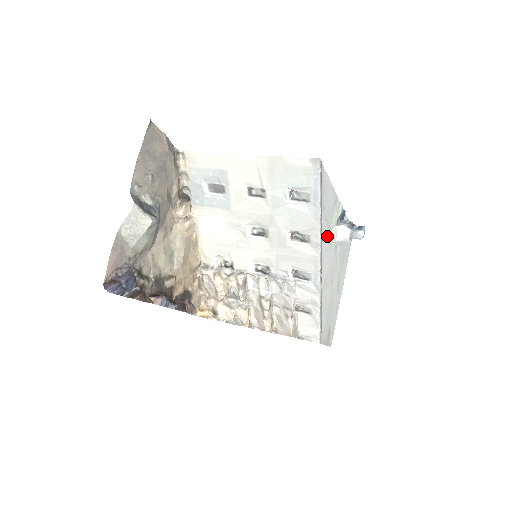
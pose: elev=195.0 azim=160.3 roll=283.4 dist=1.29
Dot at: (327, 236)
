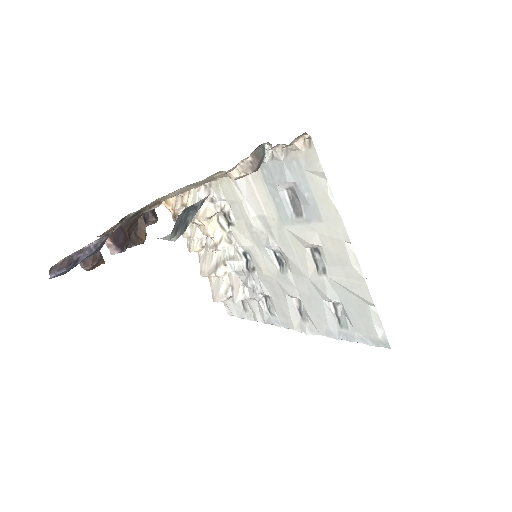
Dot at: occluded
